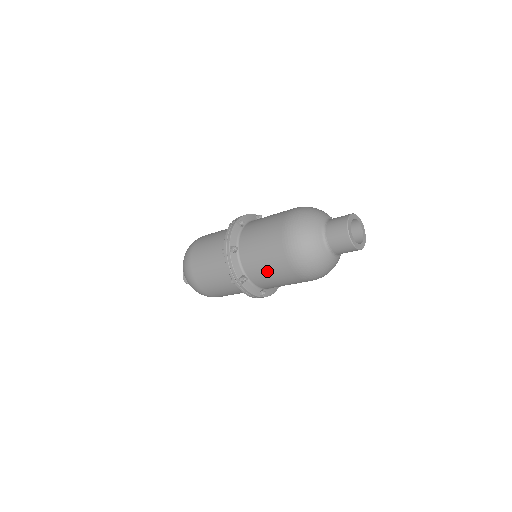
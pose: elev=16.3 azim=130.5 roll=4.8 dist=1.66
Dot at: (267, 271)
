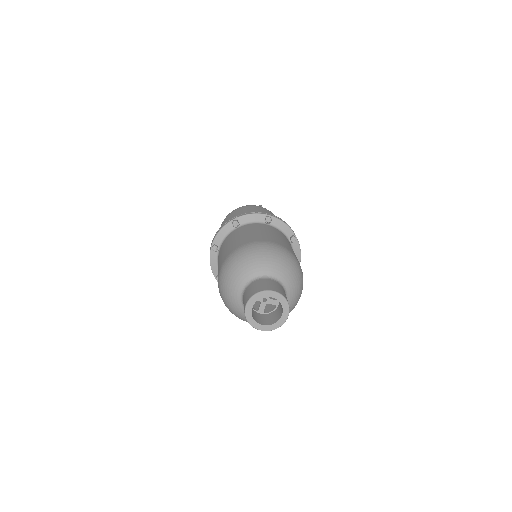
Dot at: occluded
